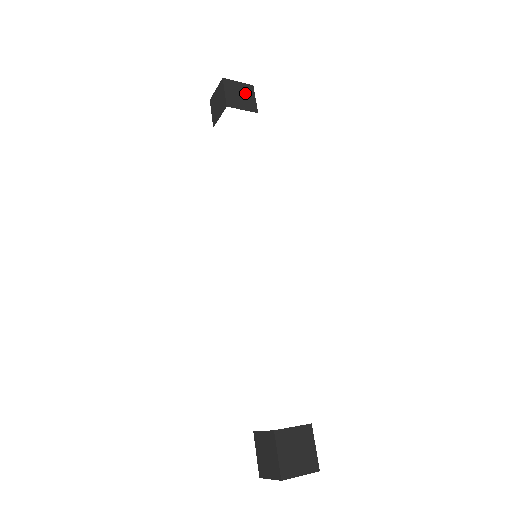
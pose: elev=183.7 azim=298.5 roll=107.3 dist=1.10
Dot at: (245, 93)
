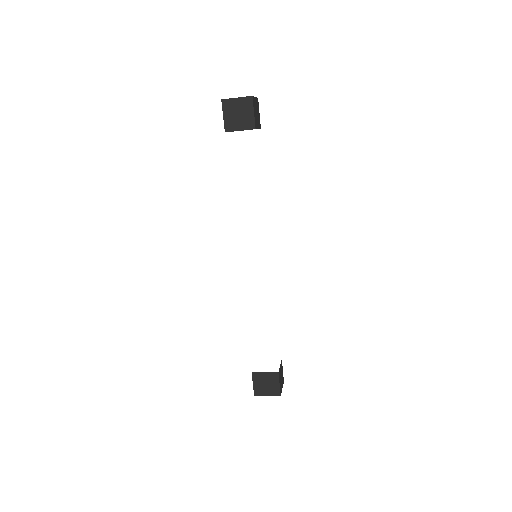
Dot at: (243, 109)
